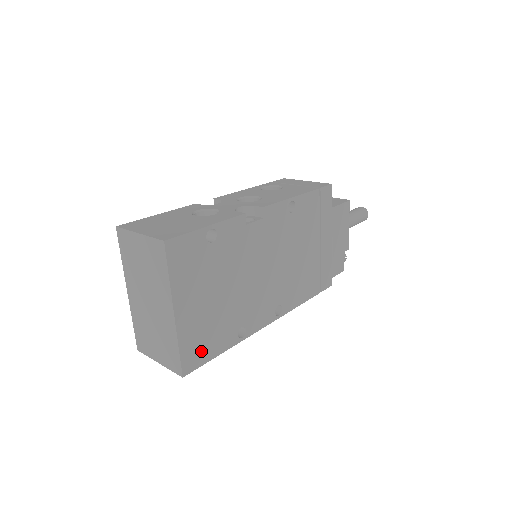
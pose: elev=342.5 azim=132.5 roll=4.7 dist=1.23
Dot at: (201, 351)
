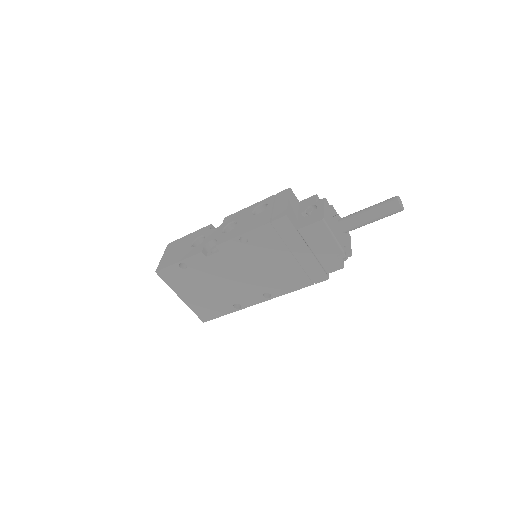
Dot at: (209, 313)
